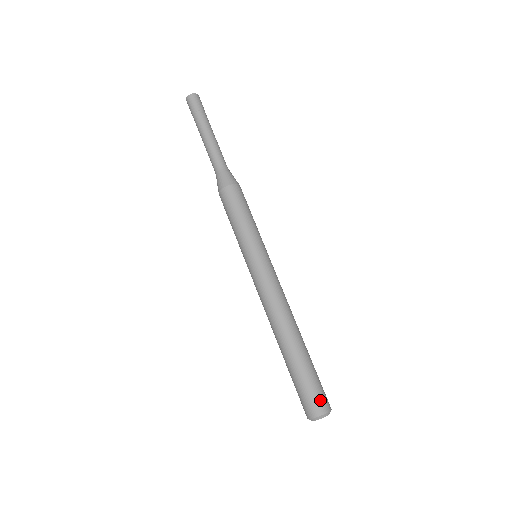
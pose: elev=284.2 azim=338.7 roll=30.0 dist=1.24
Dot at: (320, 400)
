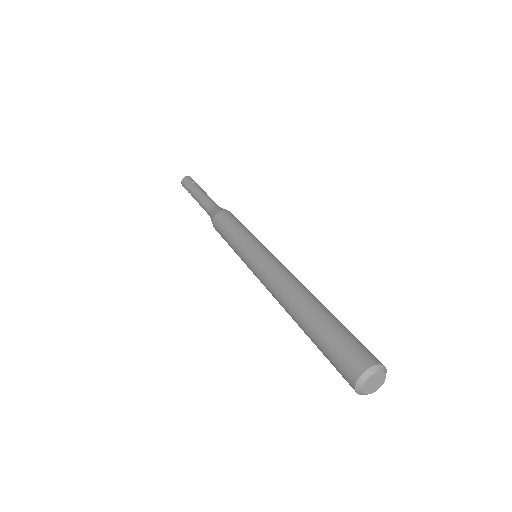
Dot at: (364, 352)
